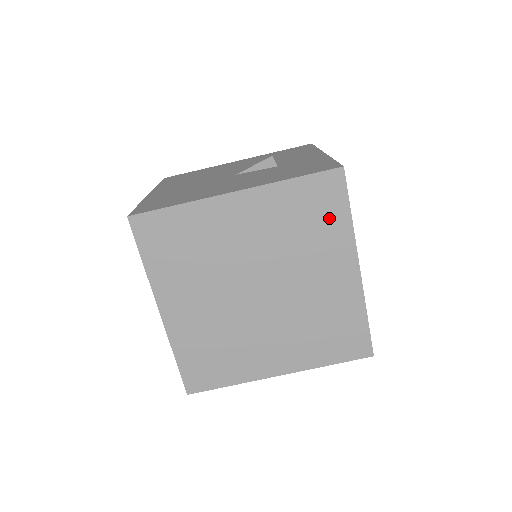
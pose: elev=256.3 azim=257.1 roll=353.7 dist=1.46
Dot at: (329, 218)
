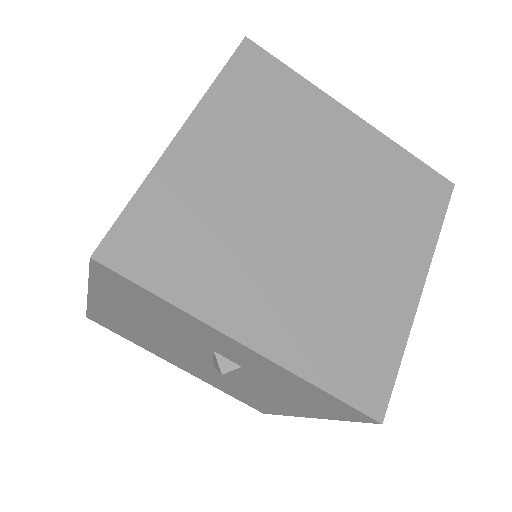
Dot at: occluded
